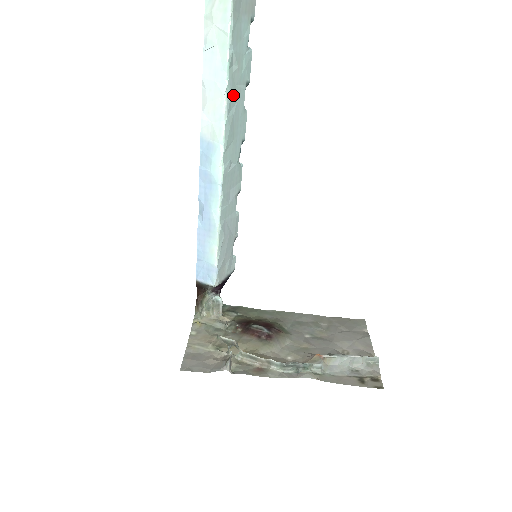
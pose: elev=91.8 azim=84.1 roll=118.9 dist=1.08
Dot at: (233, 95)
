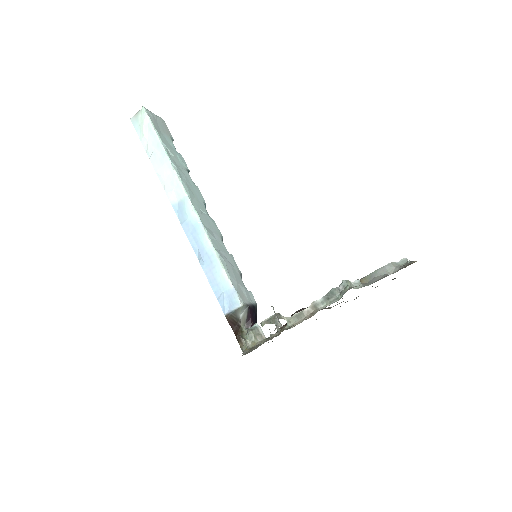
Dot at: (179, 170)
